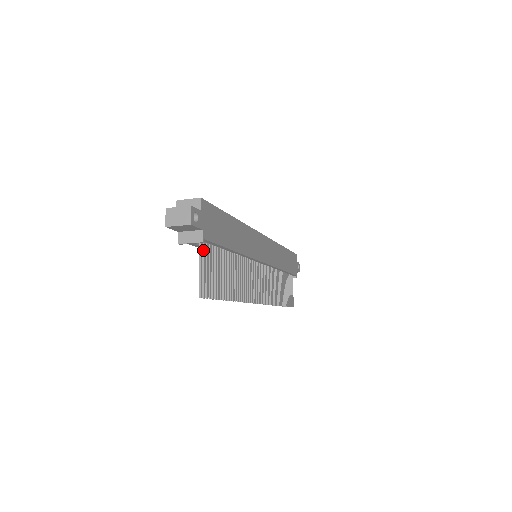
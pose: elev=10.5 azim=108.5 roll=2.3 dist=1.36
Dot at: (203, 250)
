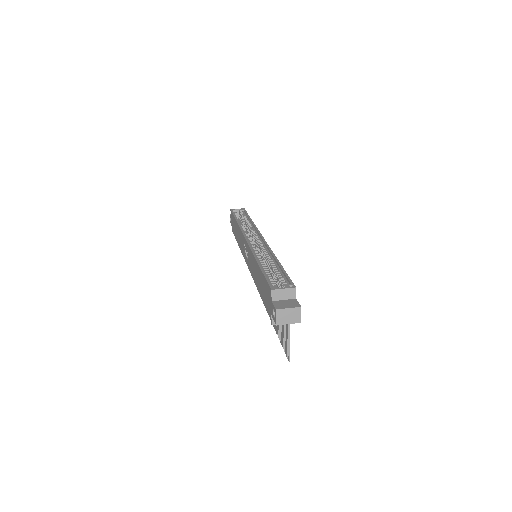
Dot at: occluded
